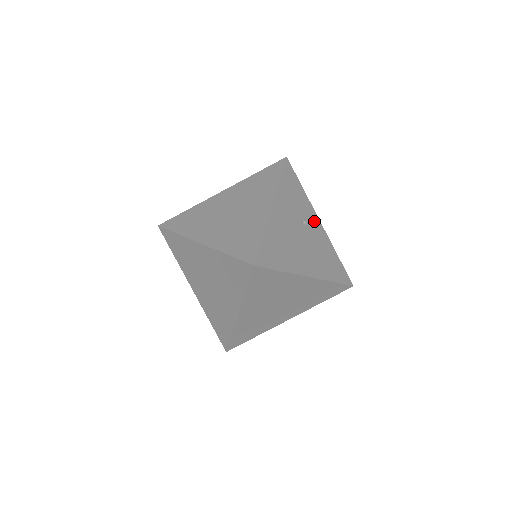
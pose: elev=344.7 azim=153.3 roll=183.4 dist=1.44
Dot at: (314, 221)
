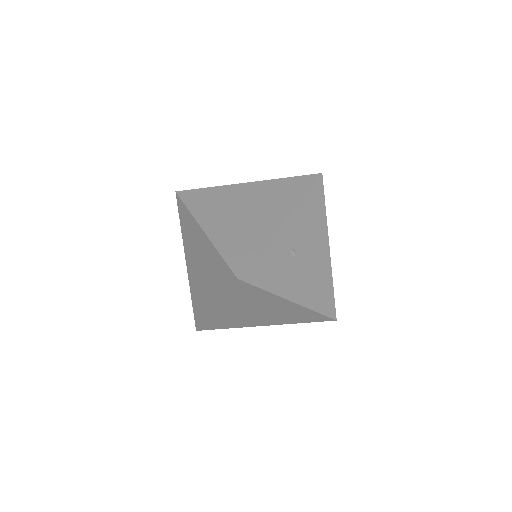
Dot at: (287, 233)
